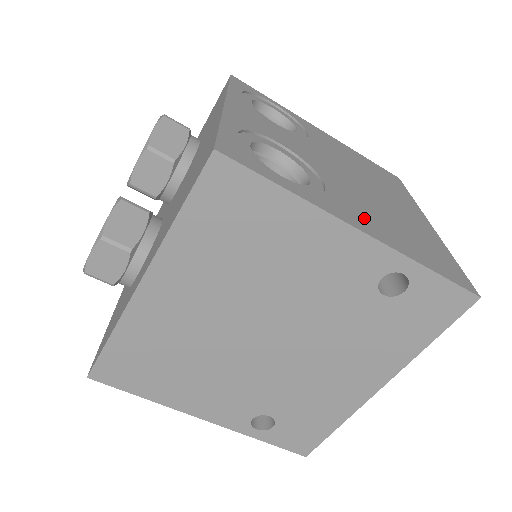
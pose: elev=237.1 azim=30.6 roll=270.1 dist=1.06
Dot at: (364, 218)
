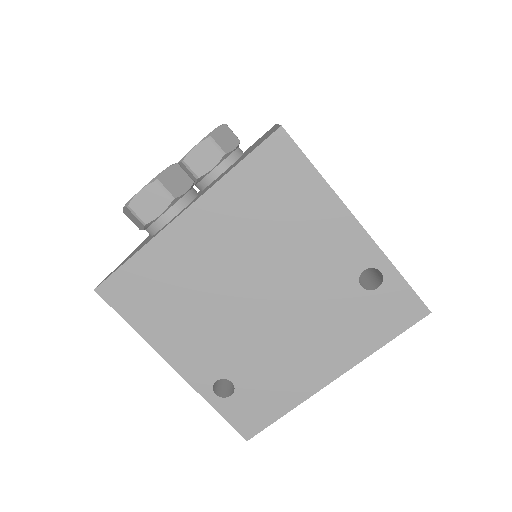
Dot at: occluded
